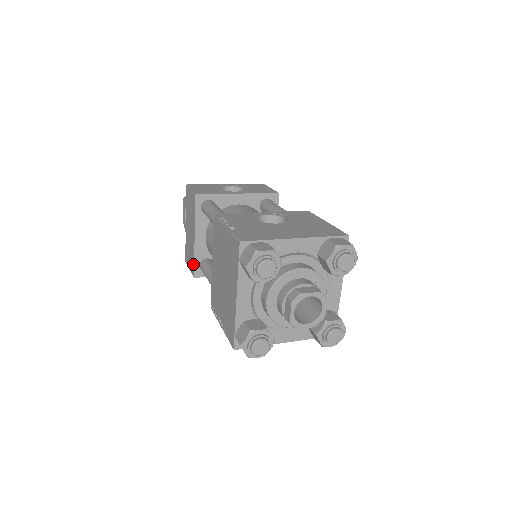
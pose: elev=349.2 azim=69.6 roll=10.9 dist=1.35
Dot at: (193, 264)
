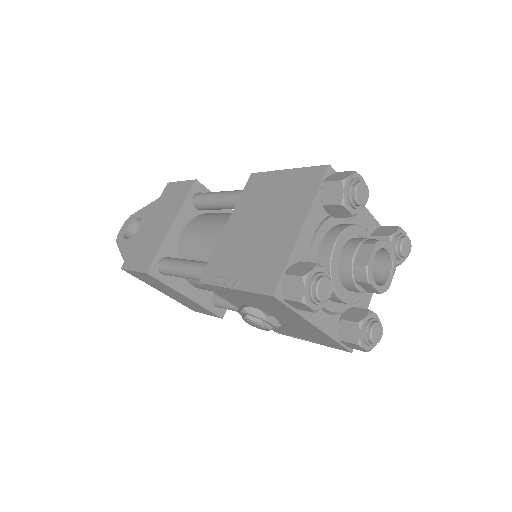
Dot at: (152, 256)
